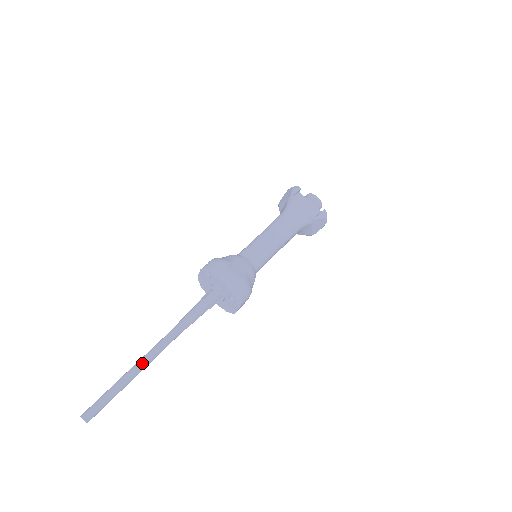
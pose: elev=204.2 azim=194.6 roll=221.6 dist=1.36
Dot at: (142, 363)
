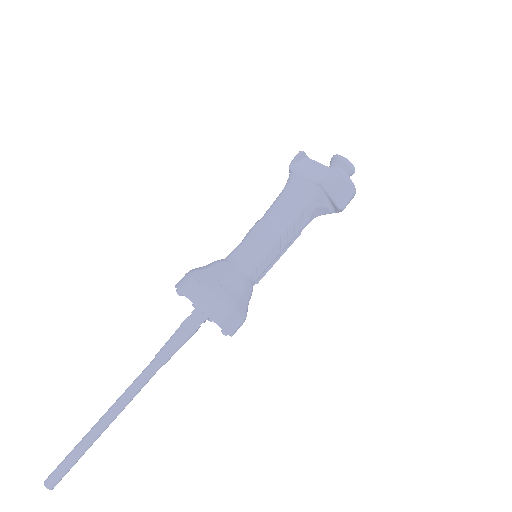
Dot at: (108, 413)
